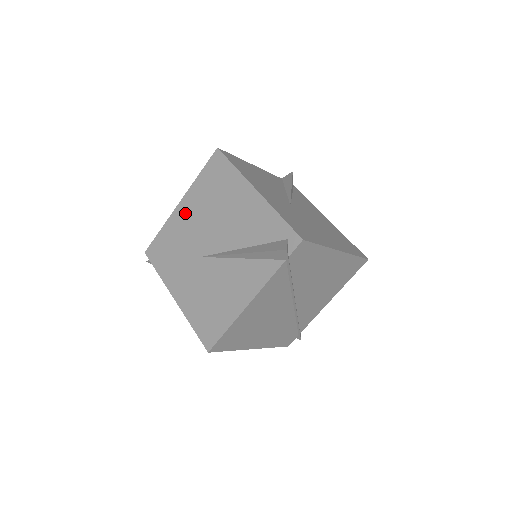
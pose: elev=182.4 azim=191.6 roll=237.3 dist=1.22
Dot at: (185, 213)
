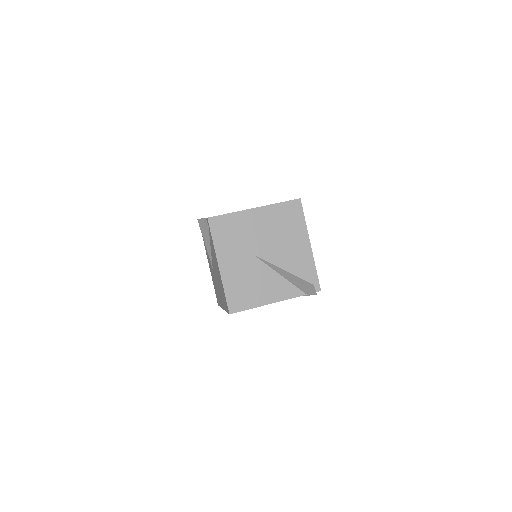
Dot at: (256, 218)
